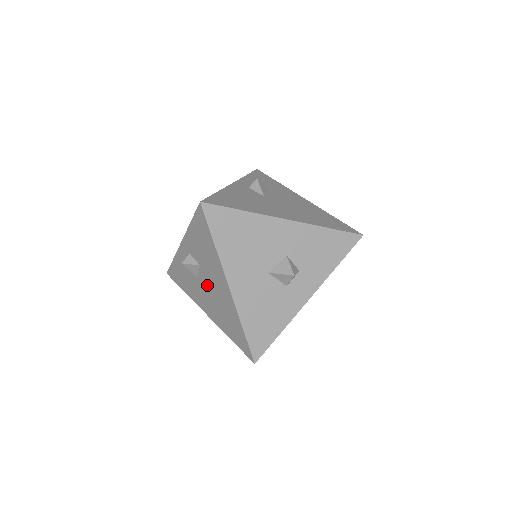
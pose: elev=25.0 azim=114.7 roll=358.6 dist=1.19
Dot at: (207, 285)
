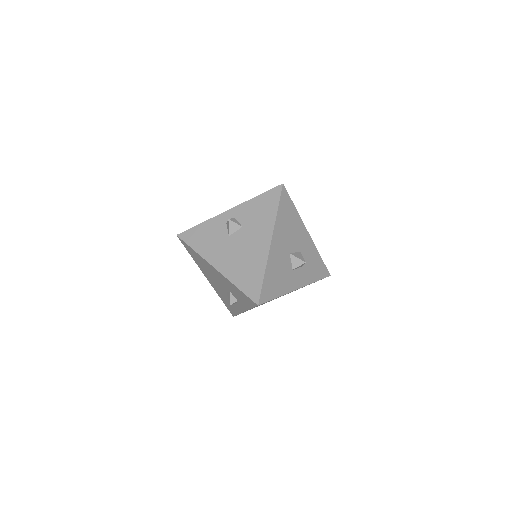
Dot at: (239, 242)
